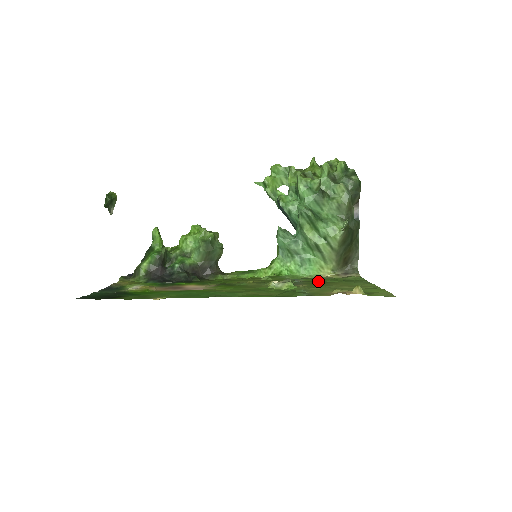
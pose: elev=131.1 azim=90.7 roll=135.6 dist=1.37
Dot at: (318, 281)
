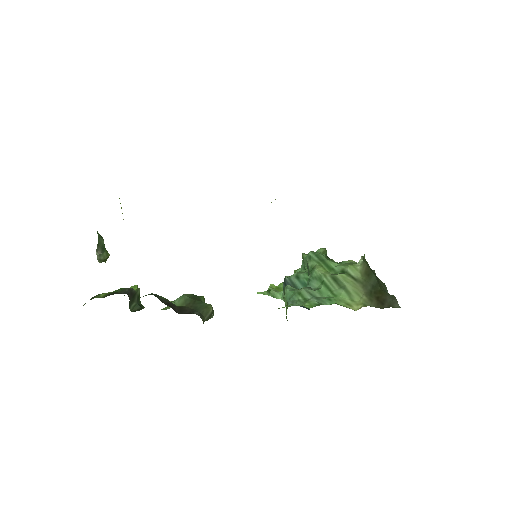
Dot at: occluded
